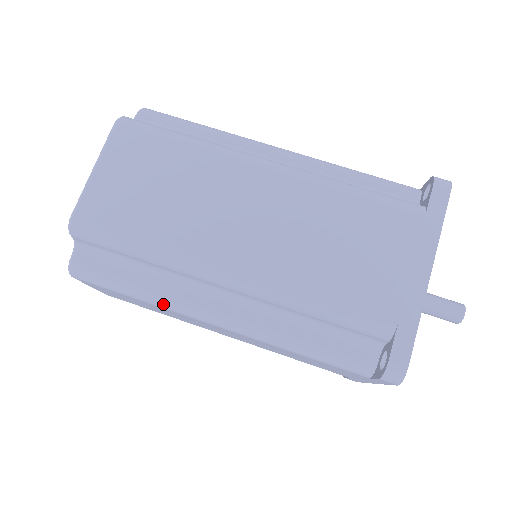
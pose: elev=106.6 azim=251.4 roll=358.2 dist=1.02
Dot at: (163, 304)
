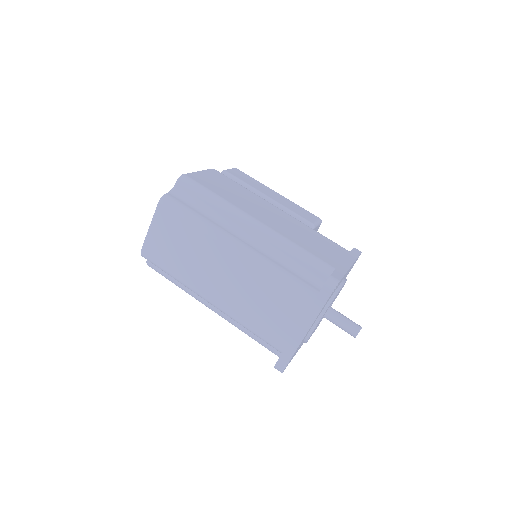
Dot at: occluded
